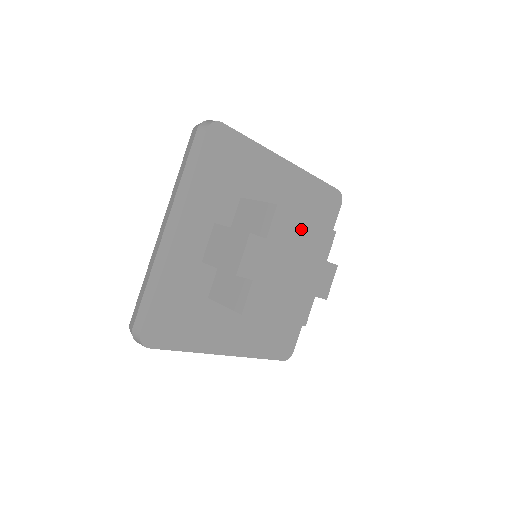
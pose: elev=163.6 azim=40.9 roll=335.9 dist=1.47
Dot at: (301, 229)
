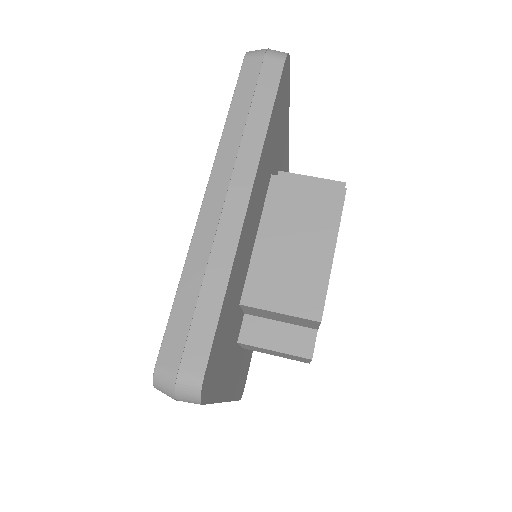
Dot at: occluded
